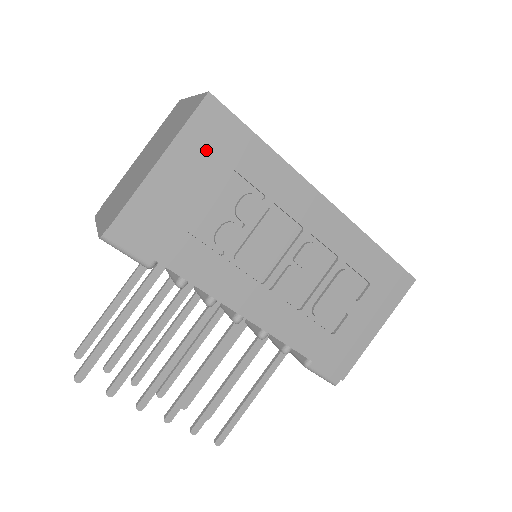
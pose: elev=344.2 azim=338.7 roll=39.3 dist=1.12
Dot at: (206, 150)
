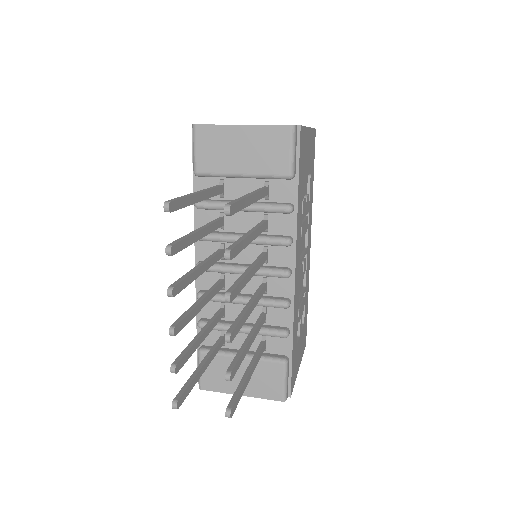
Dot at: (311, 151)
